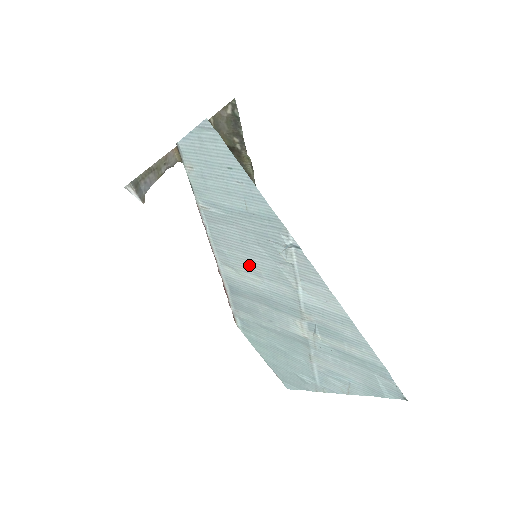
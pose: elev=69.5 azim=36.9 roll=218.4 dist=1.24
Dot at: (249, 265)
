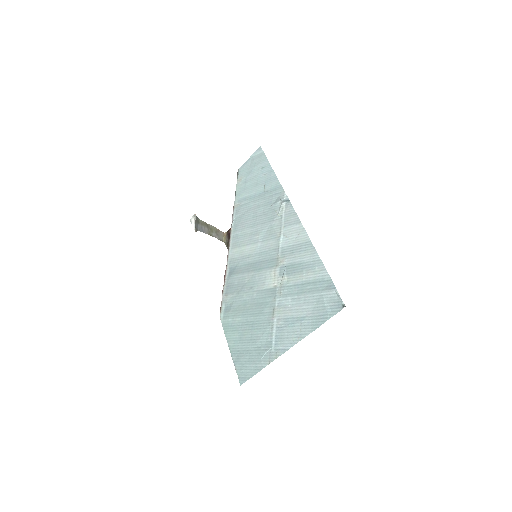
Dot at: (252, 236)
